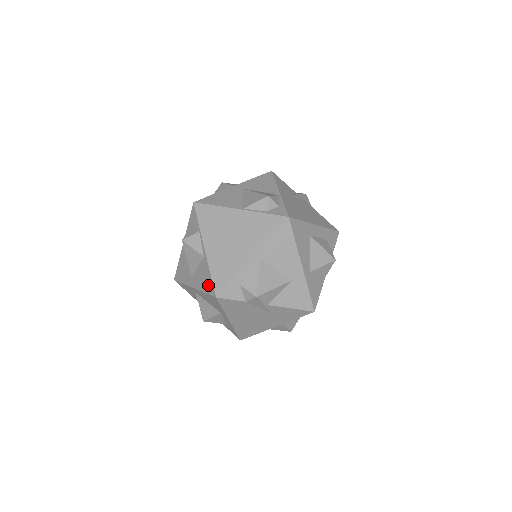
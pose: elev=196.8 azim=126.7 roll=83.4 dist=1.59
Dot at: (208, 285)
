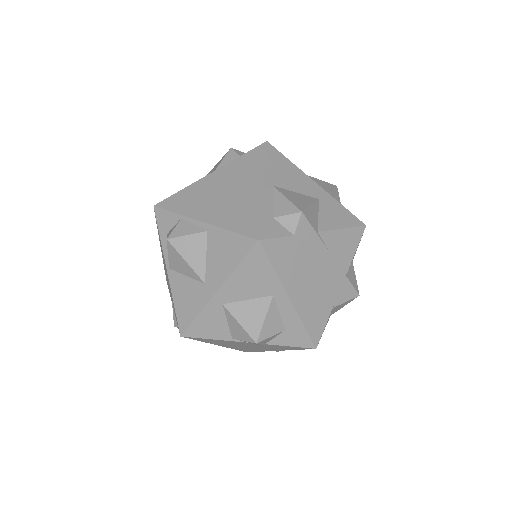
Dot at: (236, 247)
